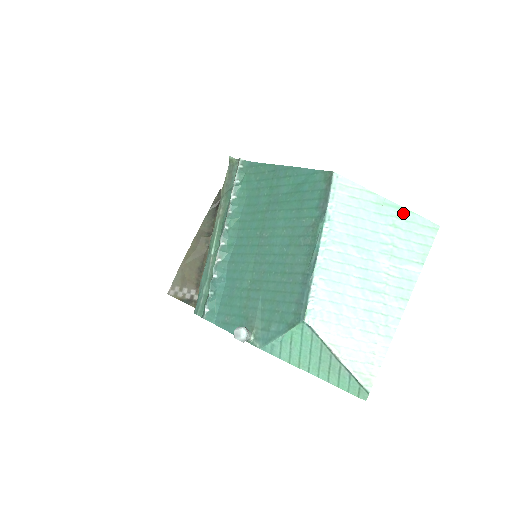
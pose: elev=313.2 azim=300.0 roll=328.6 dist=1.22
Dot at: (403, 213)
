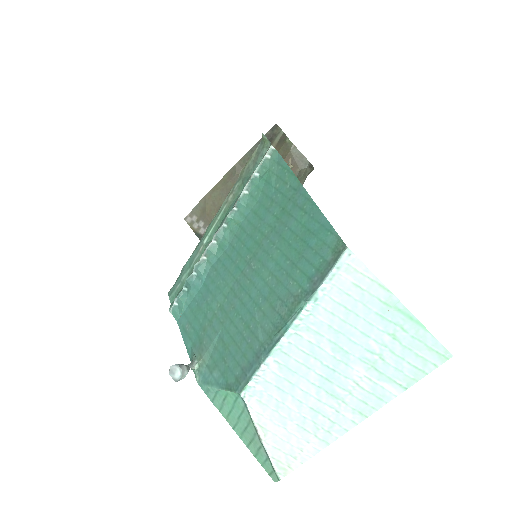
Dot at: (413, 326)
